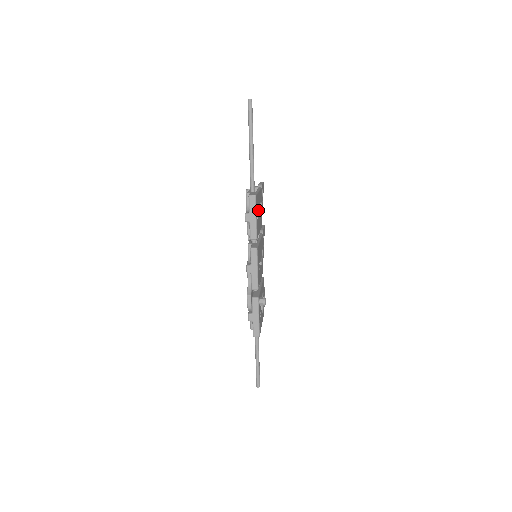
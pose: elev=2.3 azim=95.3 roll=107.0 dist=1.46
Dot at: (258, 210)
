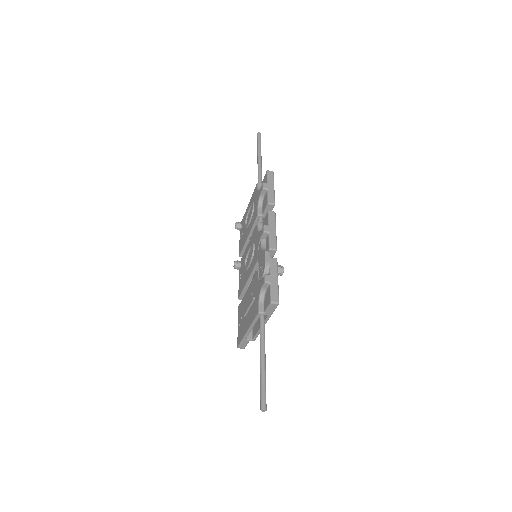
Dot at: occluded
